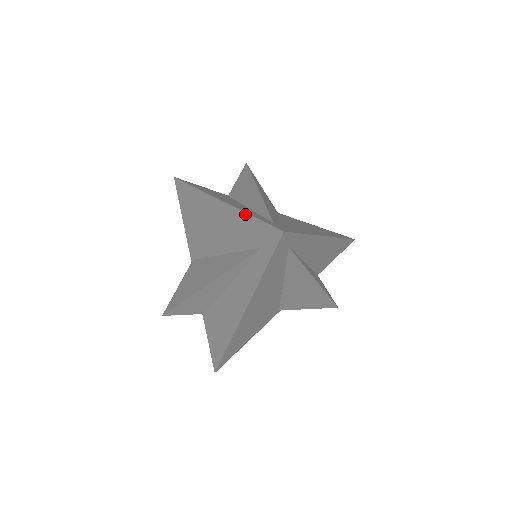
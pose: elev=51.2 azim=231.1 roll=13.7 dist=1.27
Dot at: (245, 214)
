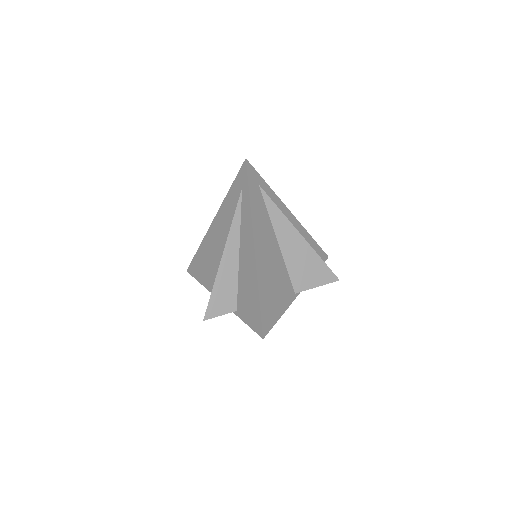
Dot at: (228, 193)
